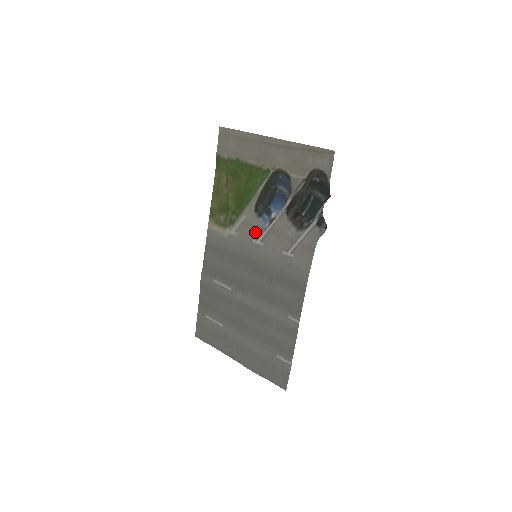
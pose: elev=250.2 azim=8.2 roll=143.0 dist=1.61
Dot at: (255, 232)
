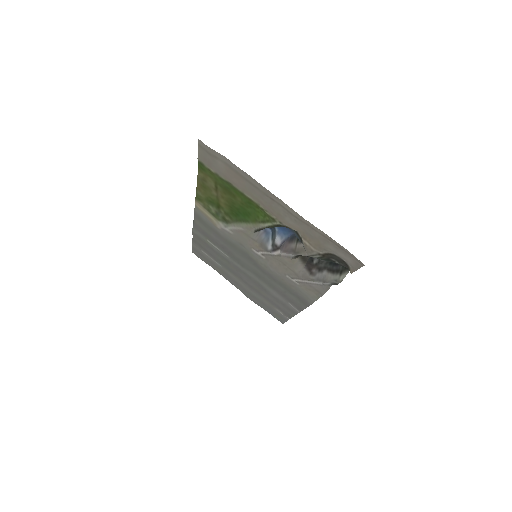
Dot at: (255, 246)
